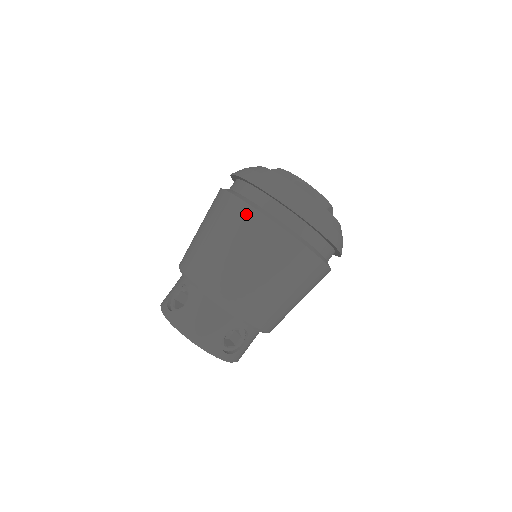
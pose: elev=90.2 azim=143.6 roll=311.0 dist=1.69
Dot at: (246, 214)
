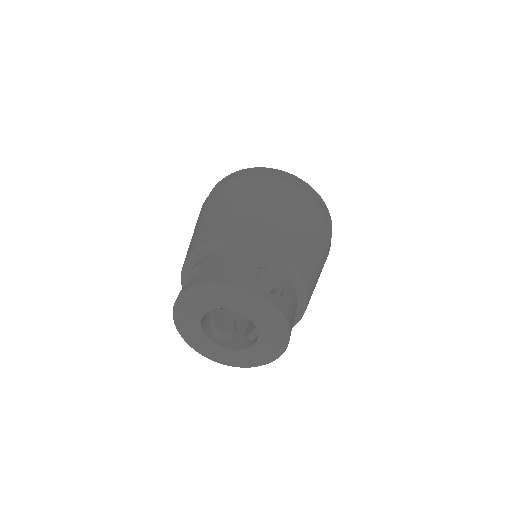
Dot at: (227, 186)
